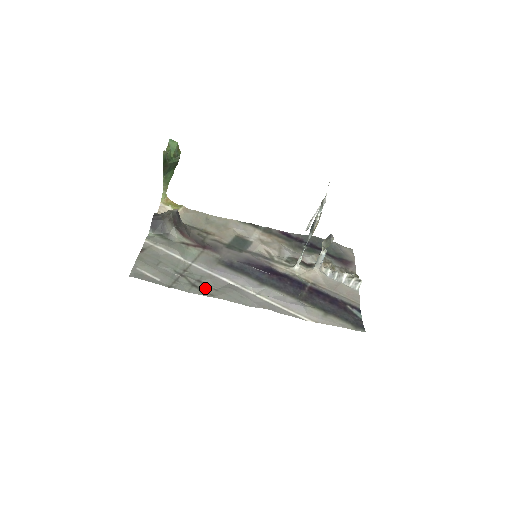
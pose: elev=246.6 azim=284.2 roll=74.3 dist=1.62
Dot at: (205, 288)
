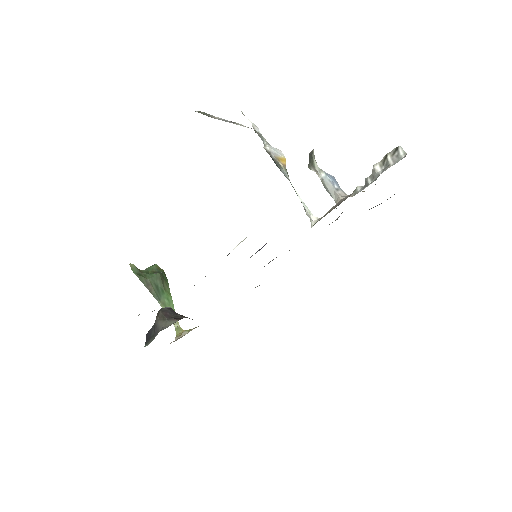
Dot at: occluded
